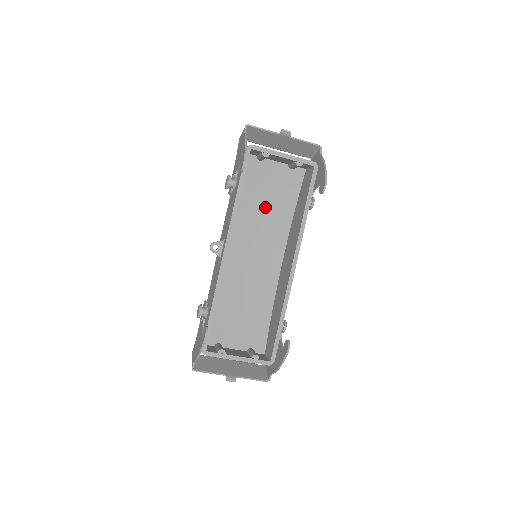
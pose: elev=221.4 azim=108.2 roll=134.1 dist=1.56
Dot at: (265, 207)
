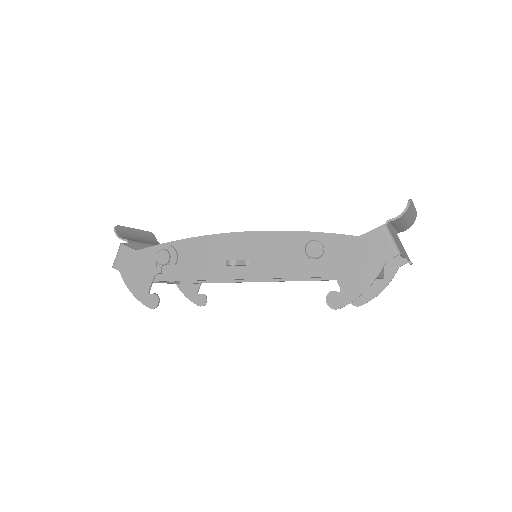
Dot at: occluded
